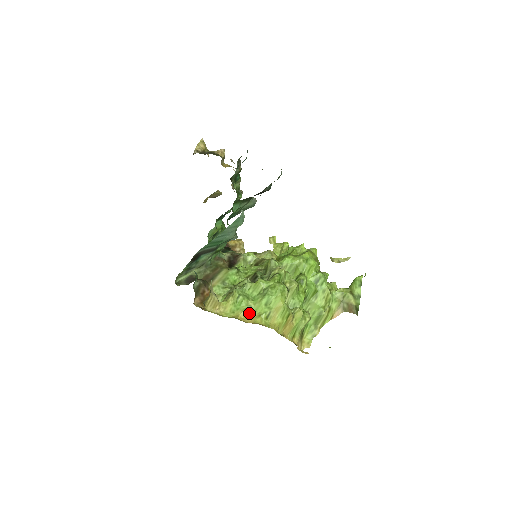
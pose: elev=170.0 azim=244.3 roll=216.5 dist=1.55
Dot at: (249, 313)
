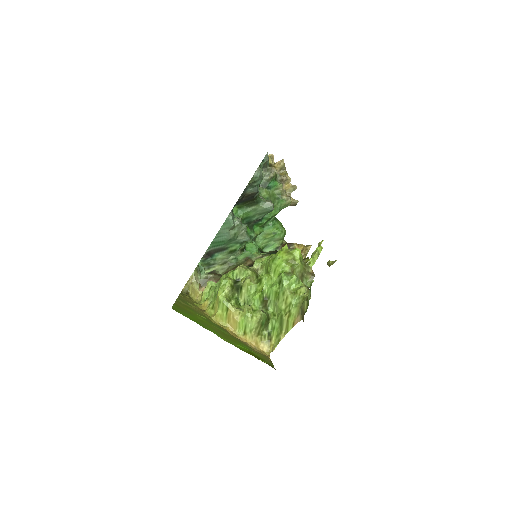
Dot at: (210, 303)
